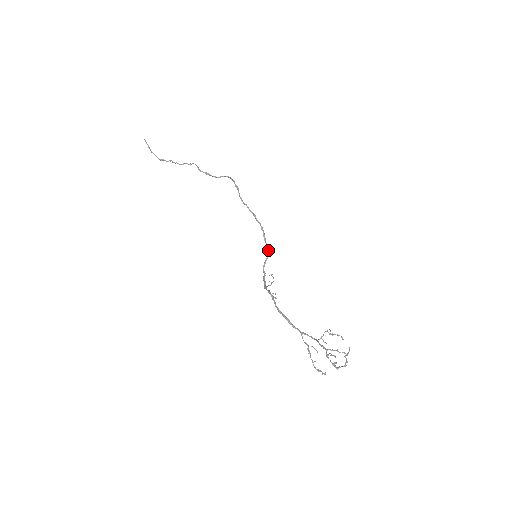
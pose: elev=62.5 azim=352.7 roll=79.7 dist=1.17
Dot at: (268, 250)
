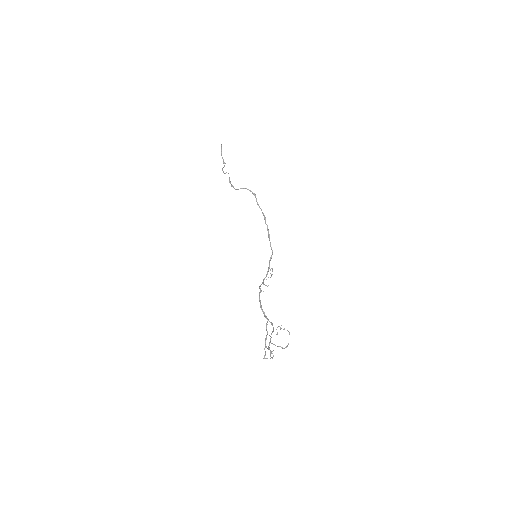
Dot at: (271, 249)
